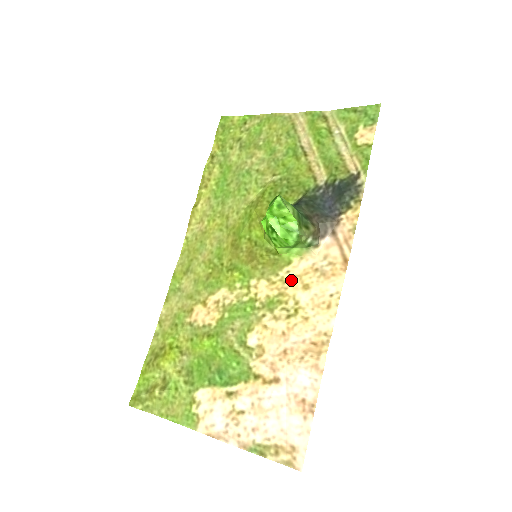
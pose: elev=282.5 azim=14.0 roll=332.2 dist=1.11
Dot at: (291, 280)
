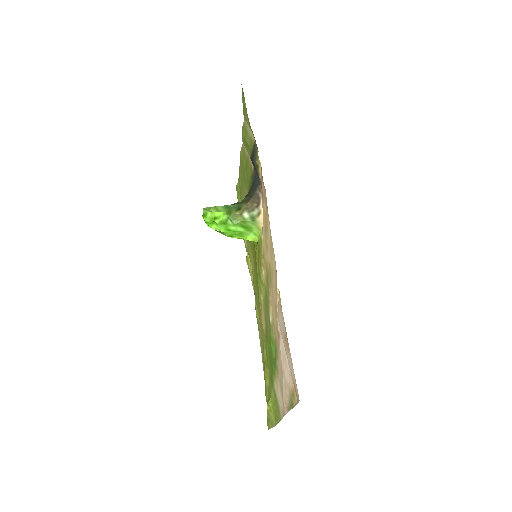
Dot at: (265, 252)
